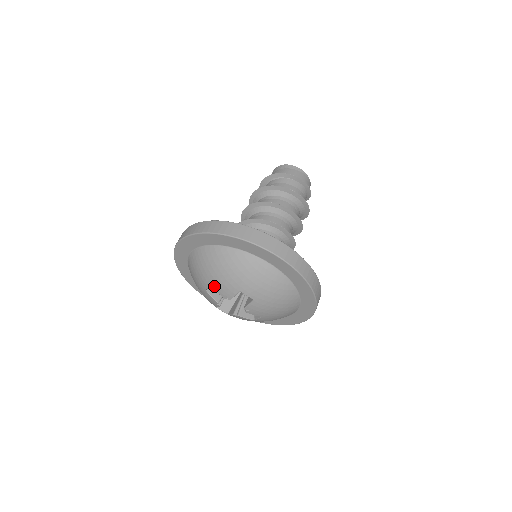
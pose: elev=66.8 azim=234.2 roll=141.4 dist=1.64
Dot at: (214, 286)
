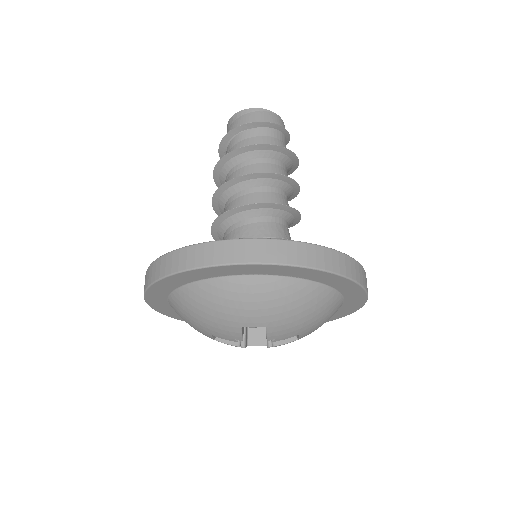
Dot at: (213, 335)
